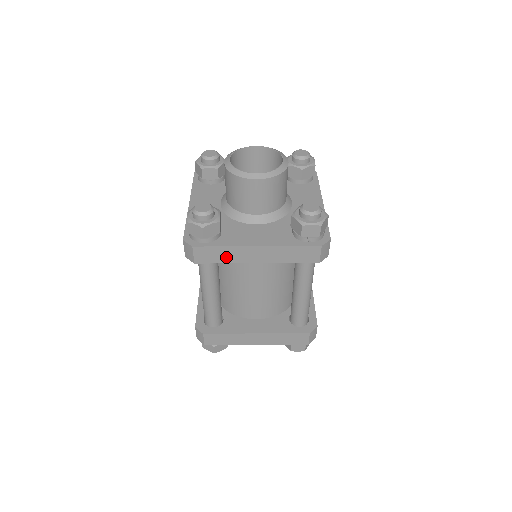
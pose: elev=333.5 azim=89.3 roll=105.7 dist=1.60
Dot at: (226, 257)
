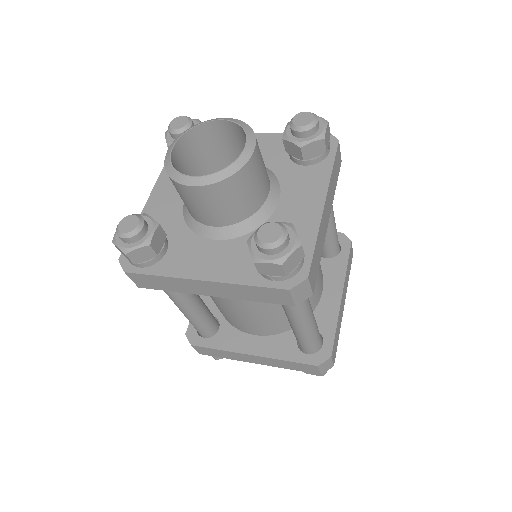
Dot at: (170, 286)
